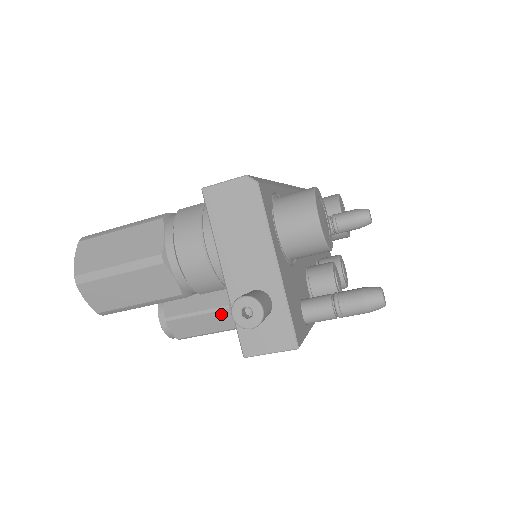
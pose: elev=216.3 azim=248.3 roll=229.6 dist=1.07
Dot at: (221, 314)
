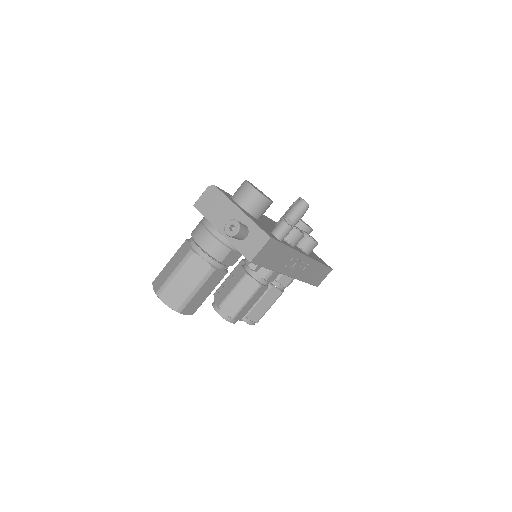
Dot at: (245, 282)
